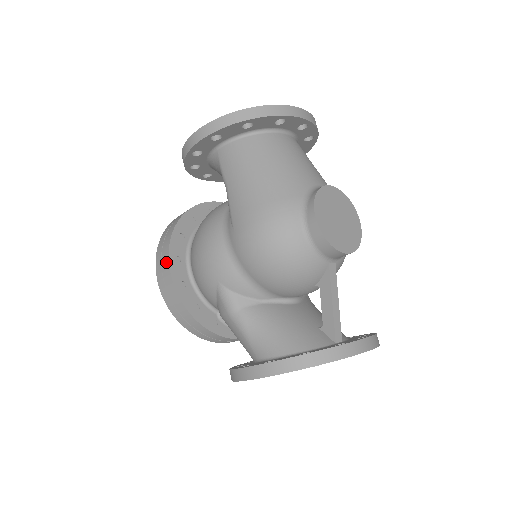
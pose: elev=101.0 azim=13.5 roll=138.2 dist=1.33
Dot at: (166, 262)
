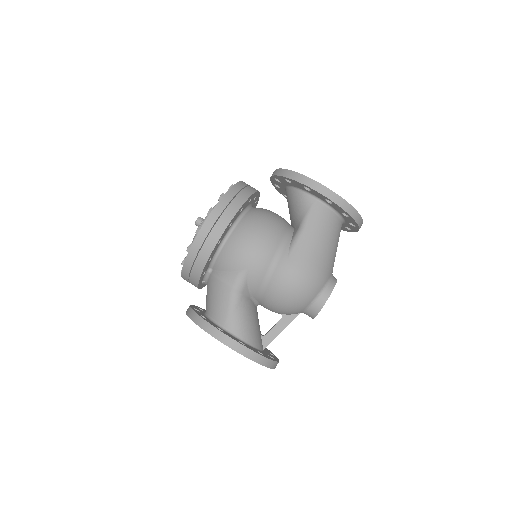
Dot at: (226, 222)
